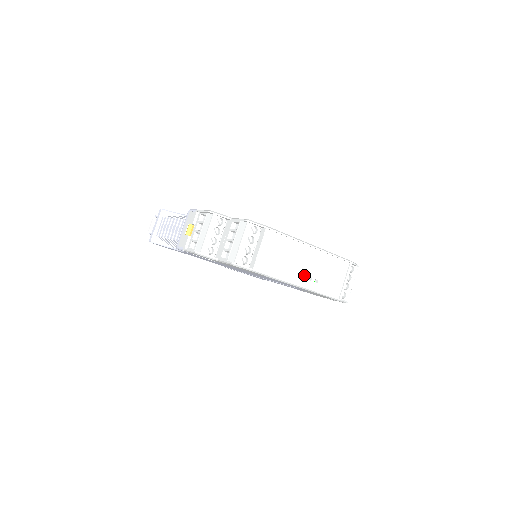
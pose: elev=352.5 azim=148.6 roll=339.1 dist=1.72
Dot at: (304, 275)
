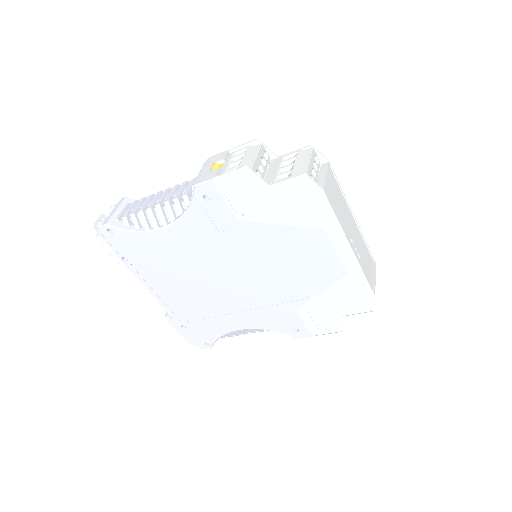
Dot at: (352, 240)
